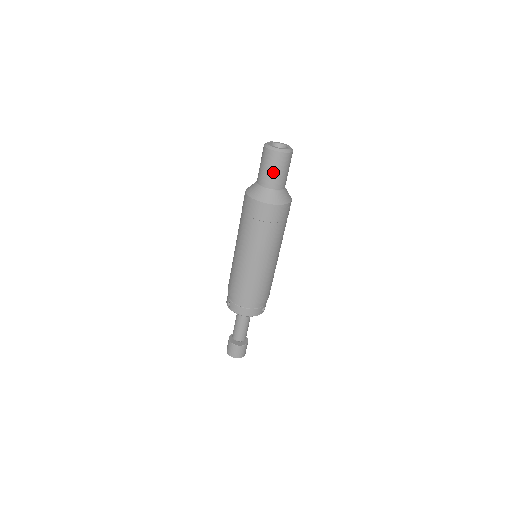
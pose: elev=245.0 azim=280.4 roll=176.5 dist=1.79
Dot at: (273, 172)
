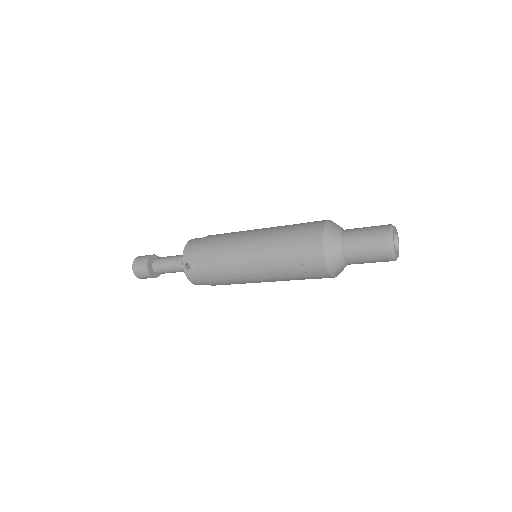
Dot at: (367, 261)
